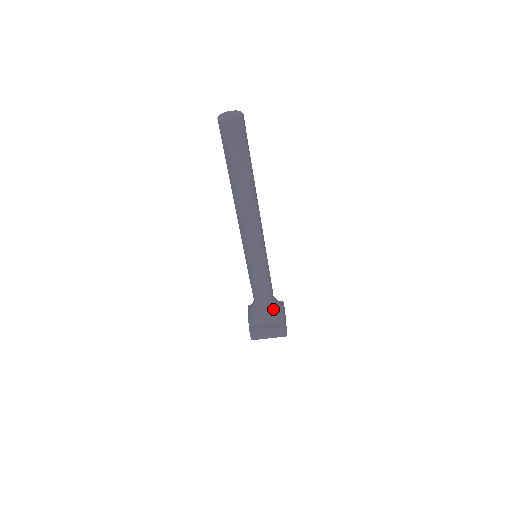
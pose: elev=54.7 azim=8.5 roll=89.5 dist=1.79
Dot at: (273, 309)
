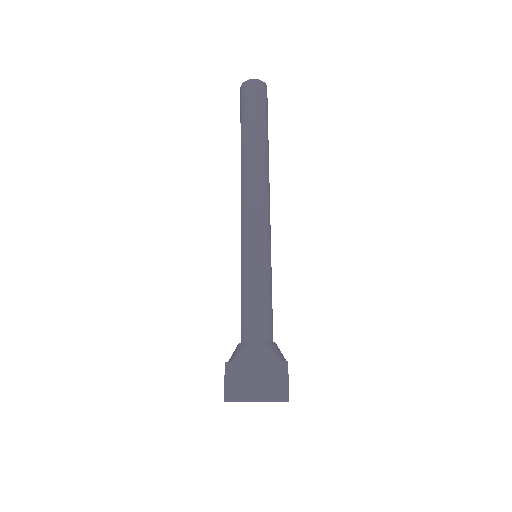
Dot at: (270, 345)
